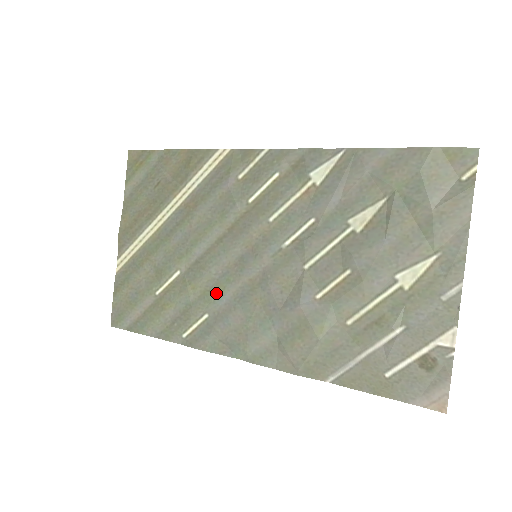
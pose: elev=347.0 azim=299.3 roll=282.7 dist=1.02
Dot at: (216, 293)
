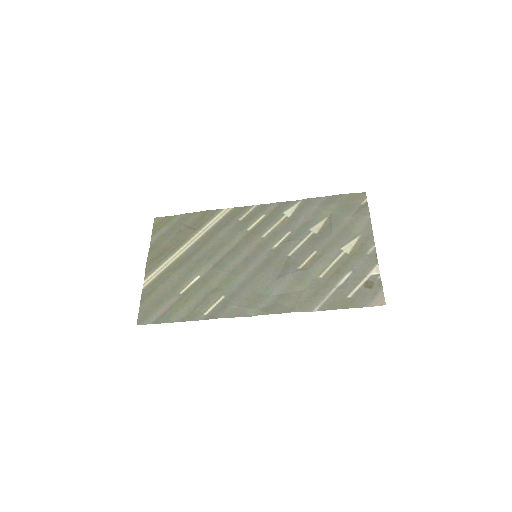
Dot at: (229, 282)
